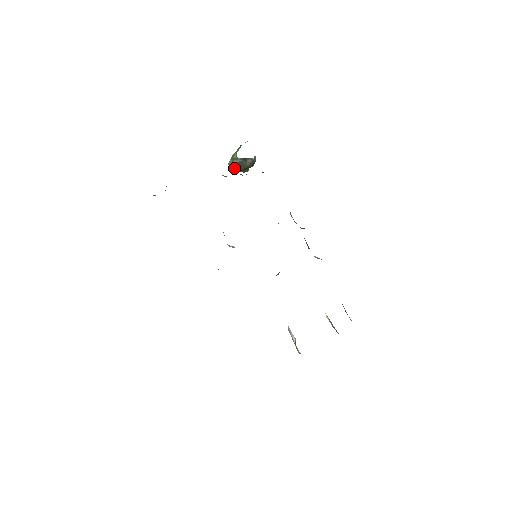
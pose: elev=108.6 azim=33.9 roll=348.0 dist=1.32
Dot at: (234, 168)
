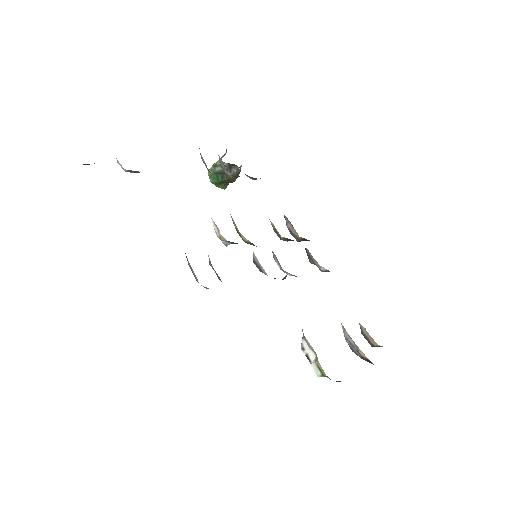
Dot at: (214, 178)
